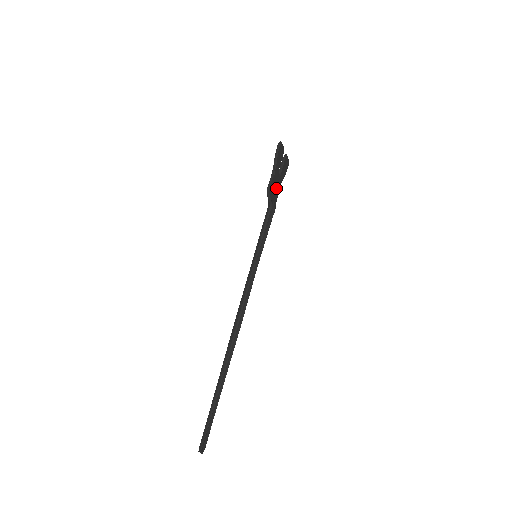
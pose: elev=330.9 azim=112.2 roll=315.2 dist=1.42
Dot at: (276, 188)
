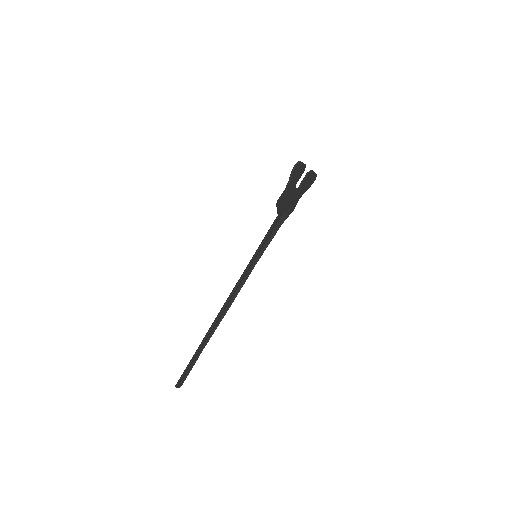
Dot at: (291, 200)
